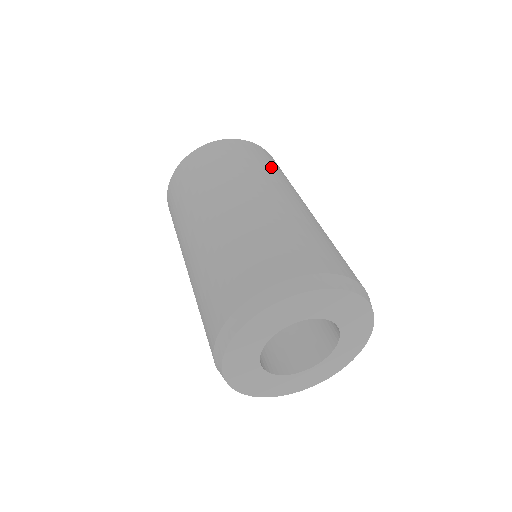
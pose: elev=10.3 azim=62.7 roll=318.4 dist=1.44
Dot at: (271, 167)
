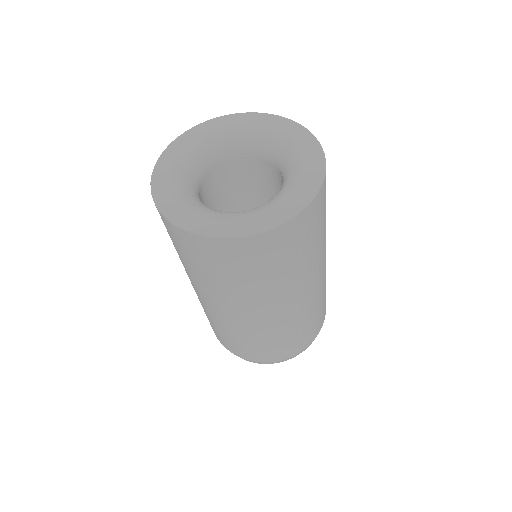
Dot at: (217, 278)
